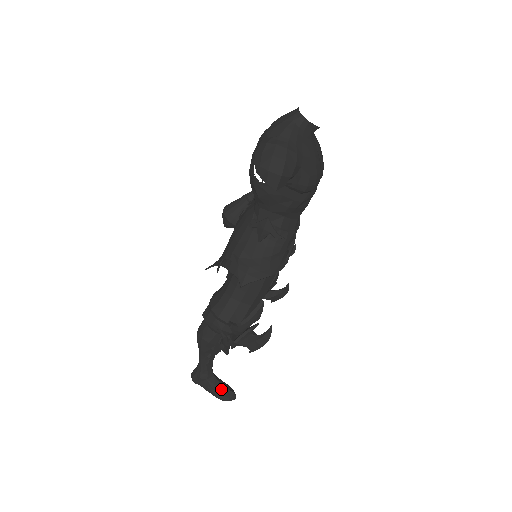
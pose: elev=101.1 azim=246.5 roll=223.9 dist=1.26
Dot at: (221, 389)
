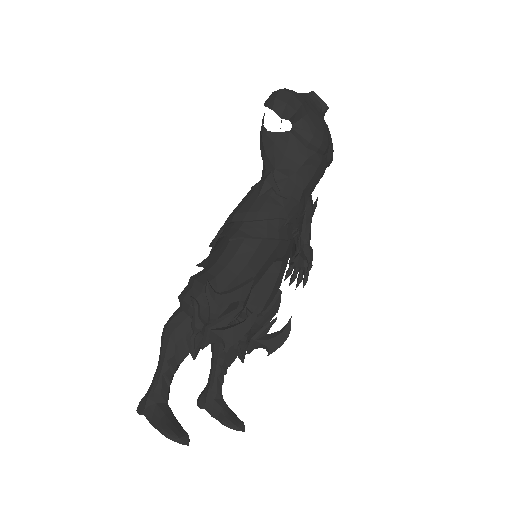
Dot at: (171, 422)
